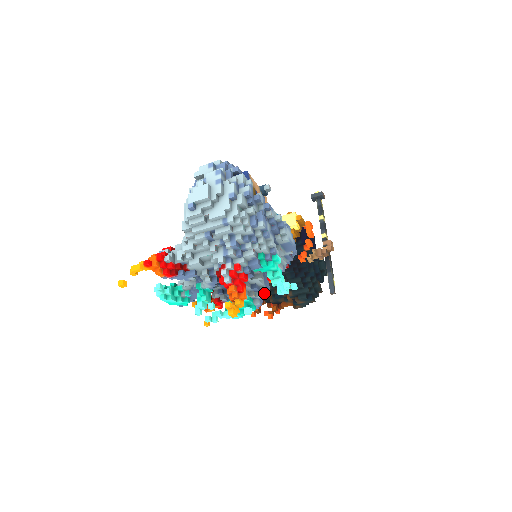
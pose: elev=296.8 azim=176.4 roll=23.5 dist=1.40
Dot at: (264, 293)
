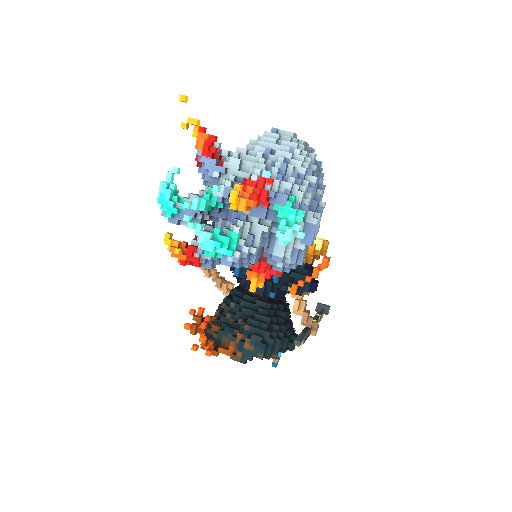
Dot at: (248, 259)
